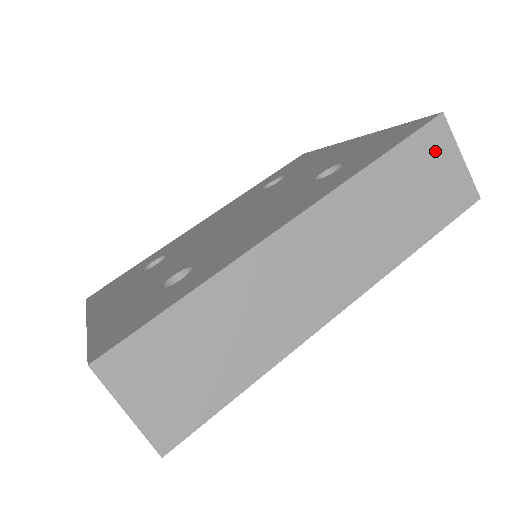
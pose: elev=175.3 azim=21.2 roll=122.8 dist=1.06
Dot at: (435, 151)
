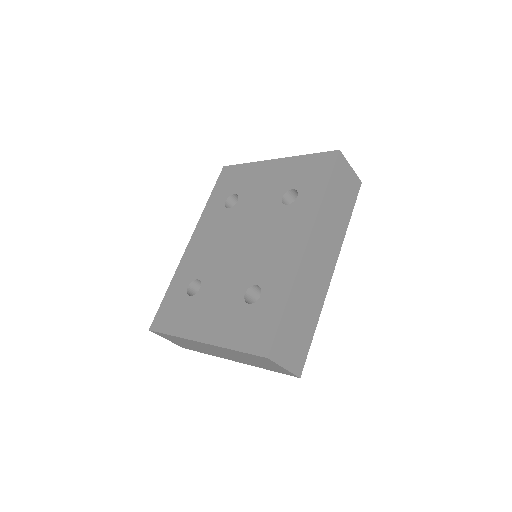
Dot at: (342, 171)
